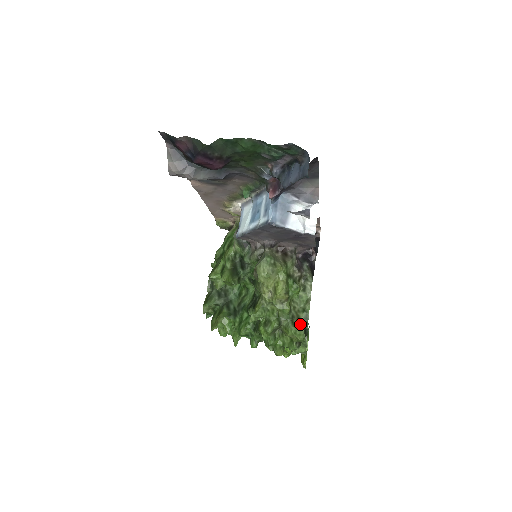
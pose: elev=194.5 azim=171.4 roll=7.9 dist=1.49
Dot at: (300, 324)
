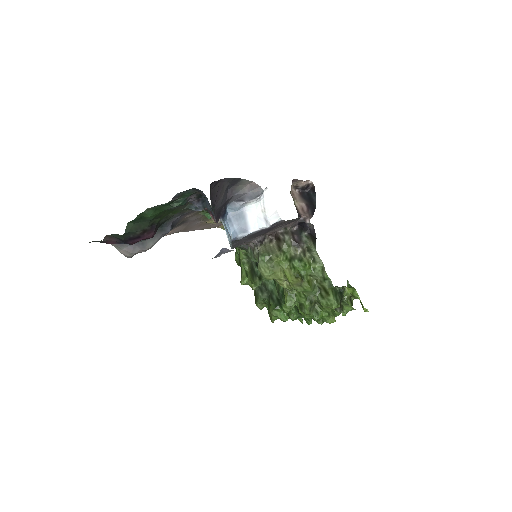
Dot at: (327, 294)
